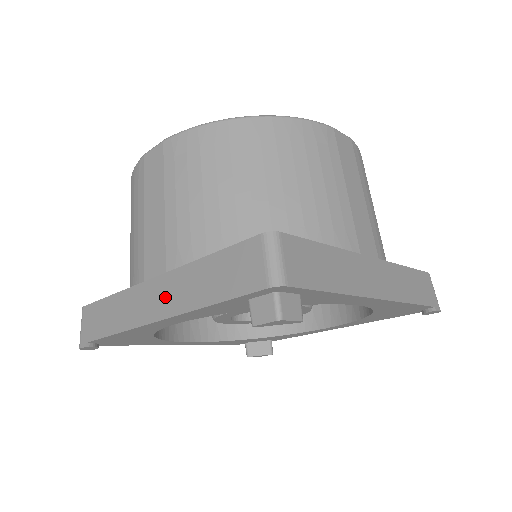
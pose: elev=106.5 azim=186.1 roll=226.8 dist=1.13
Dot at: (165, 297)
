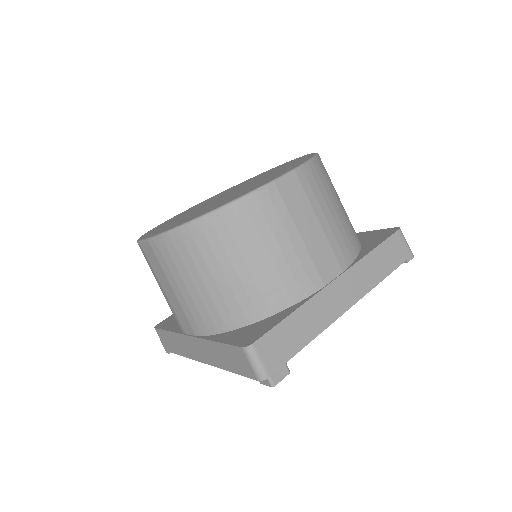
Dot at: (202, 352)
